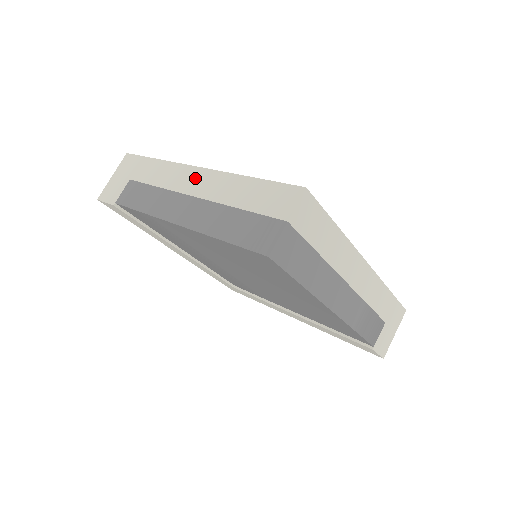
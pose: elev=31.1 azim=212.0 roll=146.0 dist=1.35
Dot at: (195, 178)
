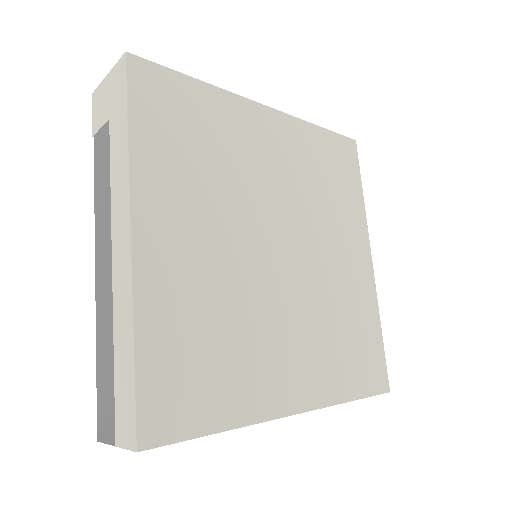
Dot at: (122, 247)
